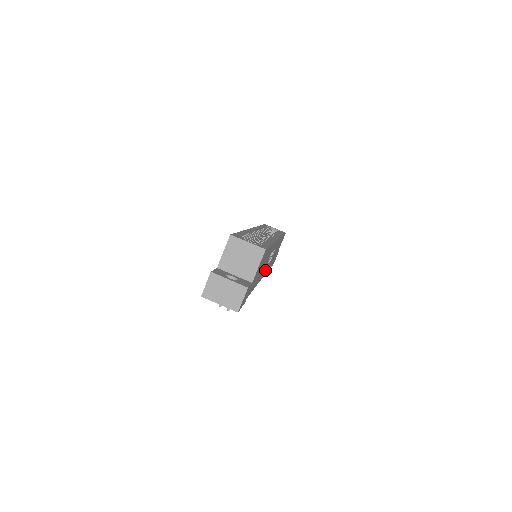
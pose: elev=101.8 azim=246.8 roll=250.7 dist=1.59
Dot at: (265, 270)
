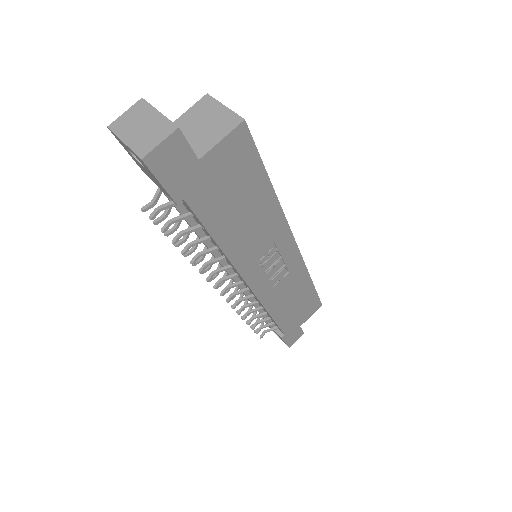
Dot at: (259, 279)
